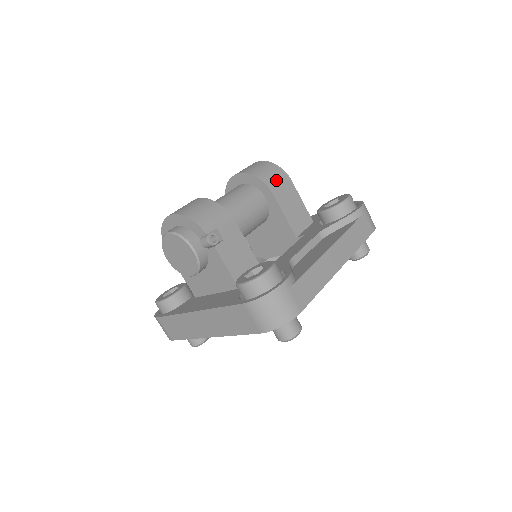
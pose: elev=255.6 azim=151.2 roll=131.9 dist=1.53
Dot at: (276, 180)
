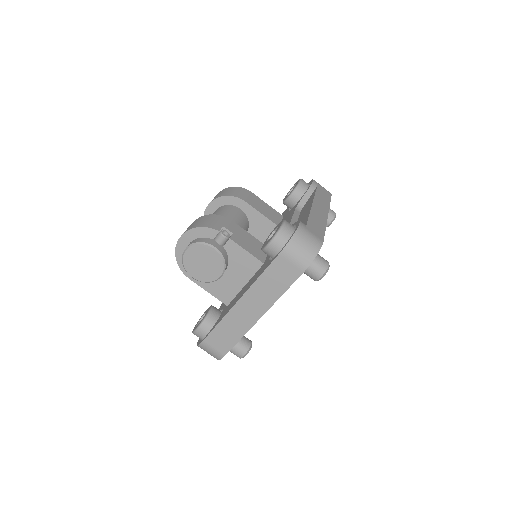
Dot at: (241, 193)
